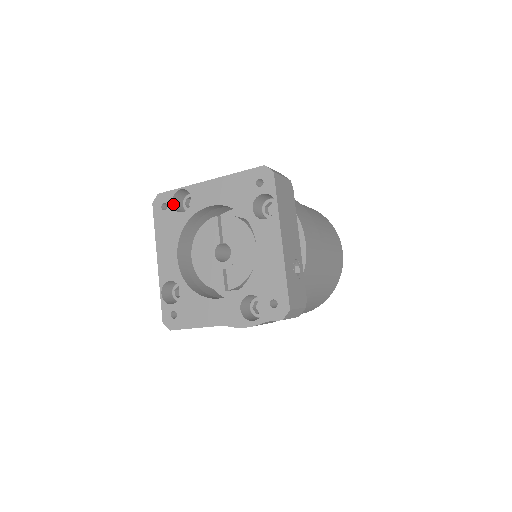
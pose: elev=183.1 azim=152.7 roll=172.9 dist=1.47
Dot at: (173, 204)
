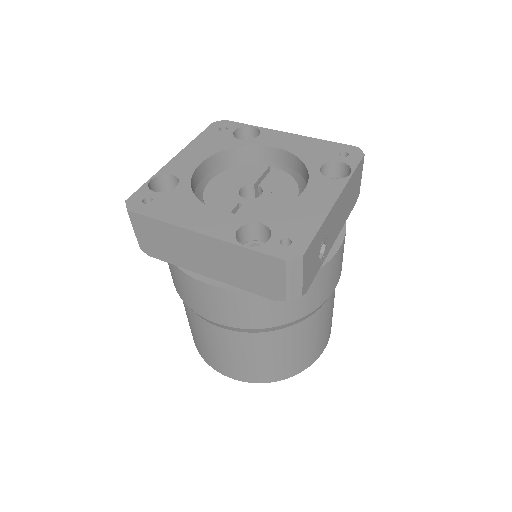
Dot at: (234, 132)
